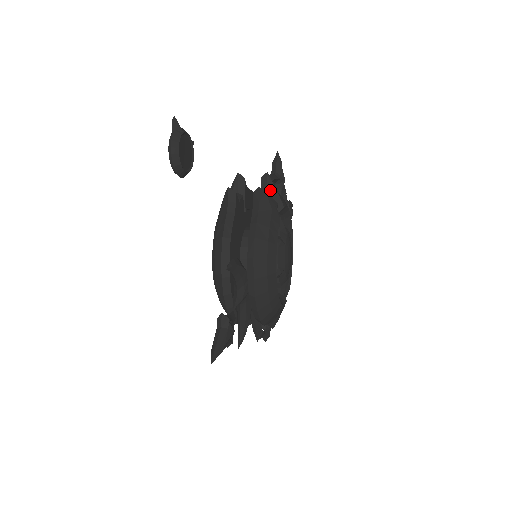
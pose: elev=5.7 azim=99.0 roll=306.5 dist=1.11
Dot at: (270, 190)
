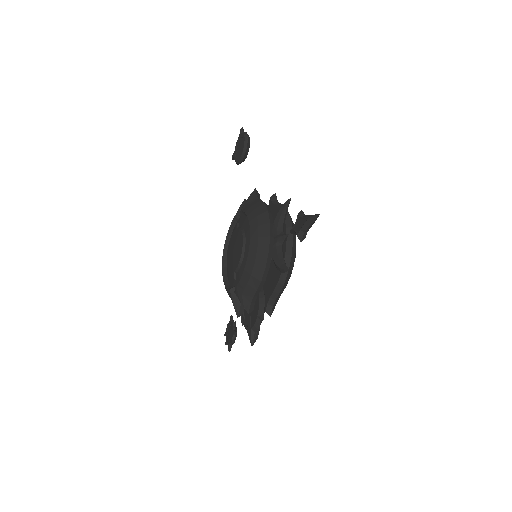
Dot at: occluded
